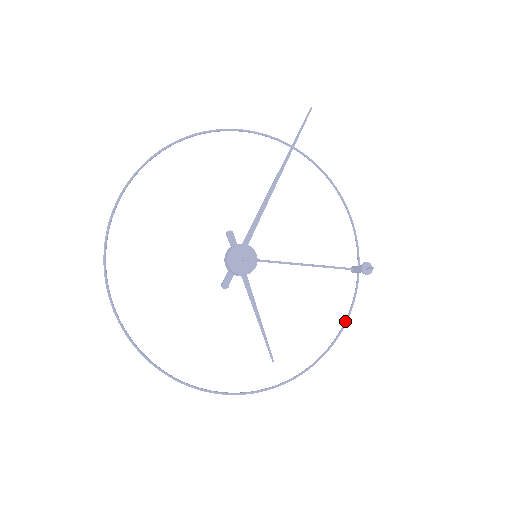
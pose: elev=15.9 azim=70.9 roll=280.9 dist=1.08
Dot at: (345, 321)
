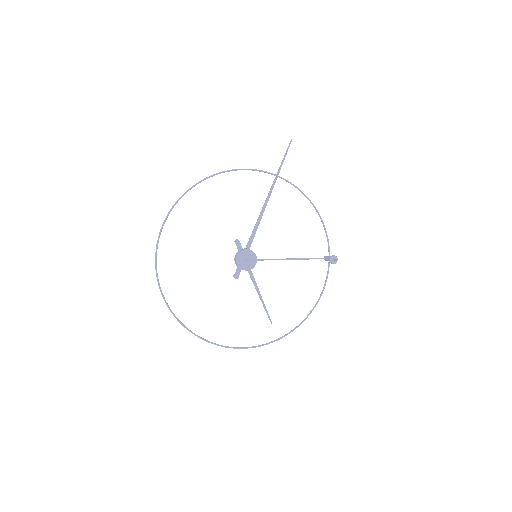
Dot at: (320, 295)
